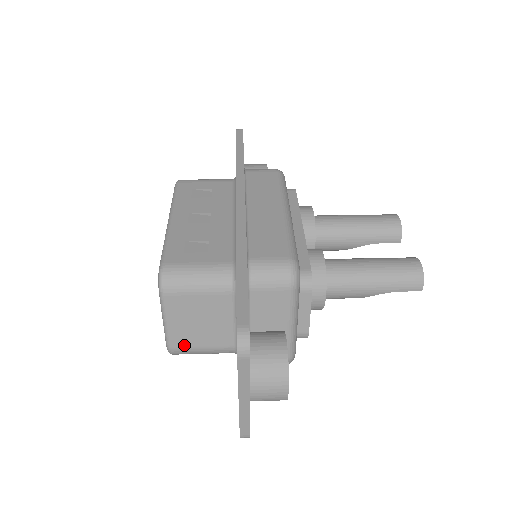
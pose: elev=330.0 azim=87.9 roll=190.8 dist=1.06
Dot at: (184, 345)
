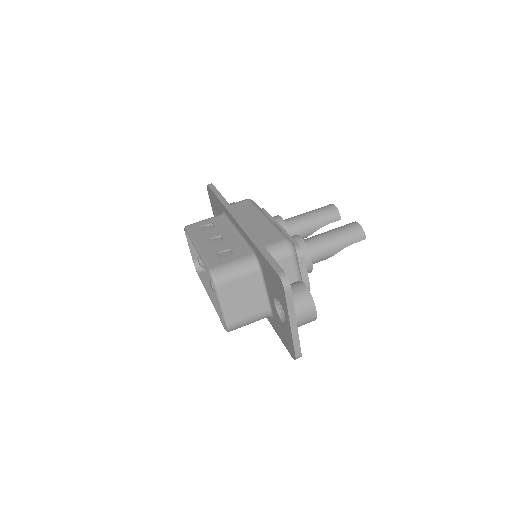
Dot at: (237, 320)
